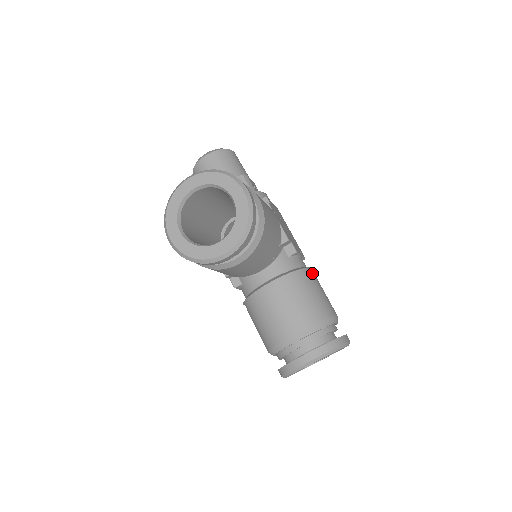
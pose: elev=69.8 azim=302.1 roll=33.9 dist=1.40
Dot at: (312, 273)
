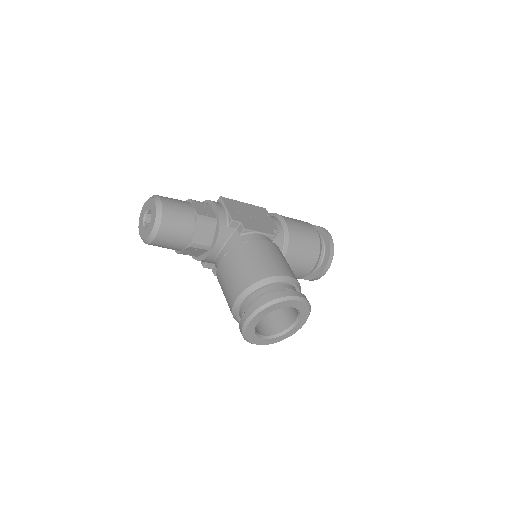
Dot at: (290, 226)
